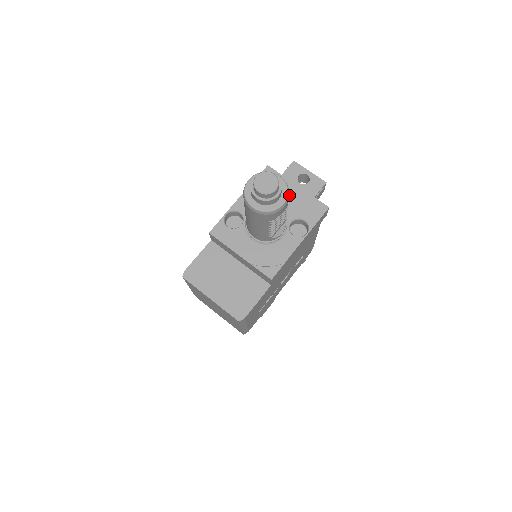
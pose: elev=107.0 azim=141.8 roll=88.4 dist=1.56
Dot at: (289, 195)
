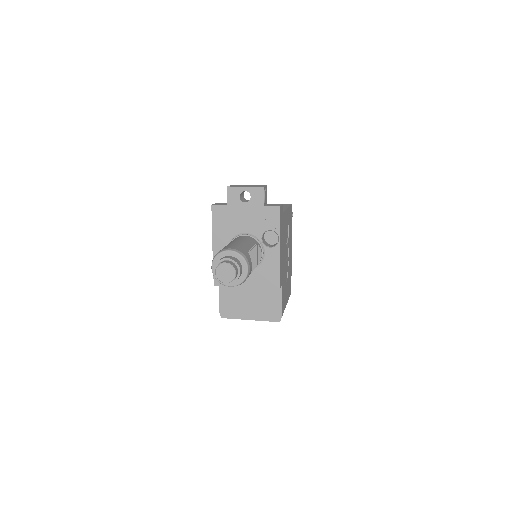
Dot at: (244, 218)
